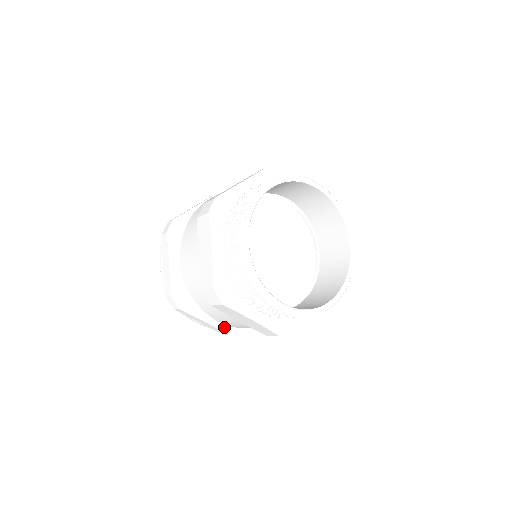
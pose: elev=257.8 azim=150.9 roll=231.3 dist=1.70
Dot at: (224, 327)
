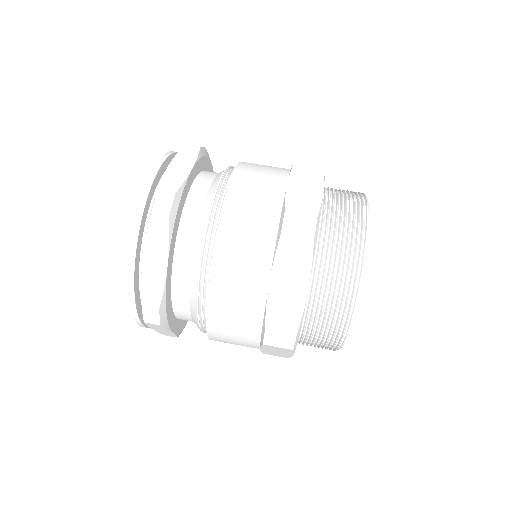
Dot at: (166, 296)
